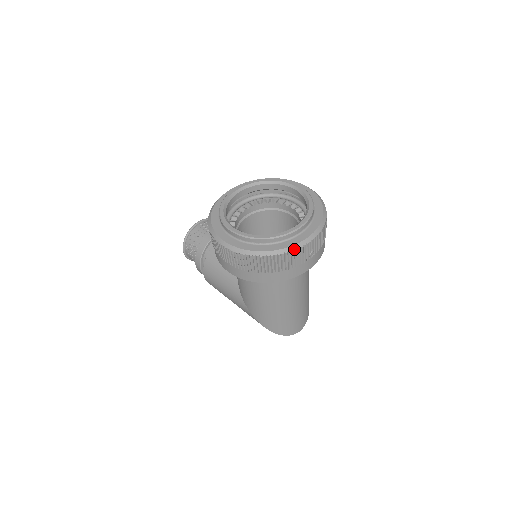
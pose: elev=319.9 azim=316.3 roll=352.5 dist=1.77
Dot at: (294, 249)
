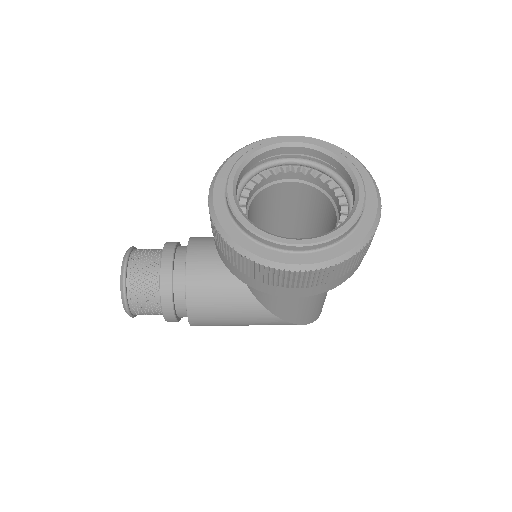
Dot at: (378, 218)
